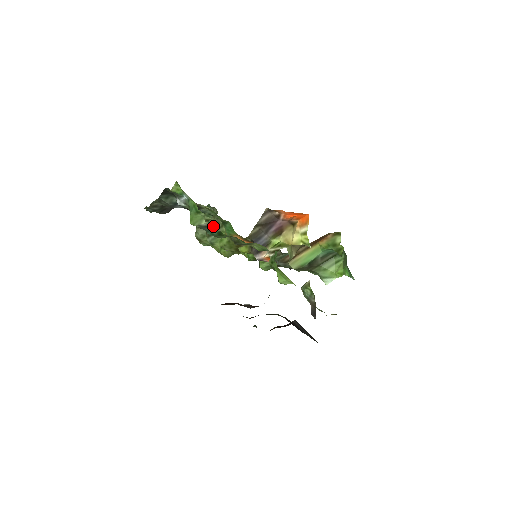
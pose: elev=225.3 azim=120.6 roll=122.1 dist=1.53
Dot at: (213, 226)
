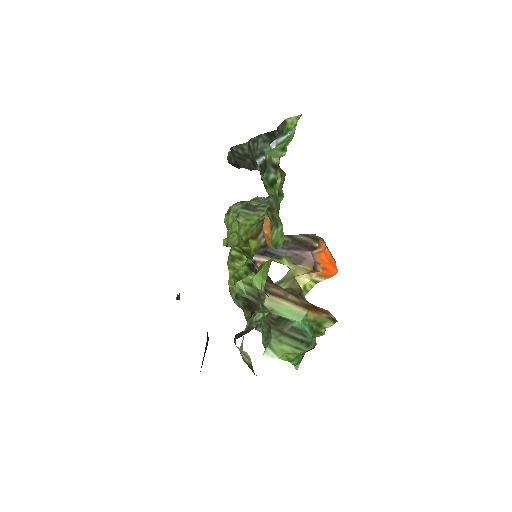
Dot at: occluded
